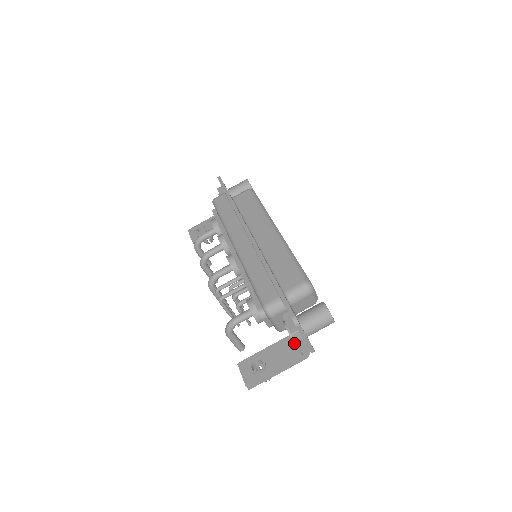
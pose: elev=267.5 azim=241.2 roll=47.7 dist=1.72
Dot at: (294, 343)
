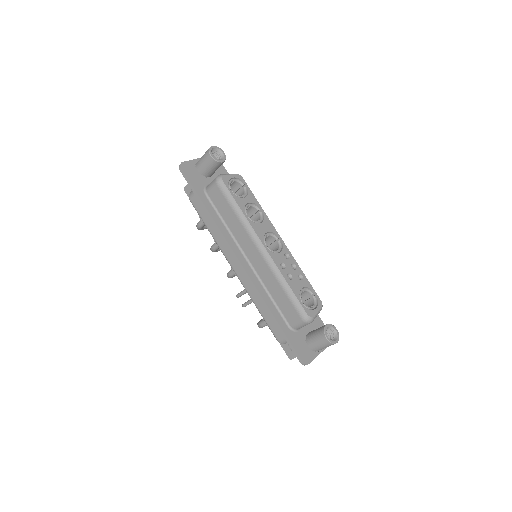
Dot at: occluded
